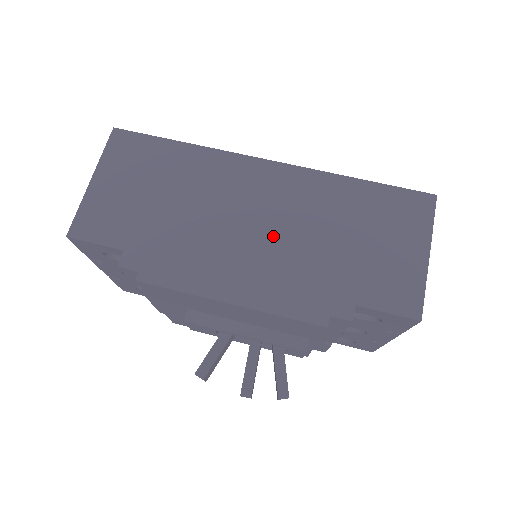
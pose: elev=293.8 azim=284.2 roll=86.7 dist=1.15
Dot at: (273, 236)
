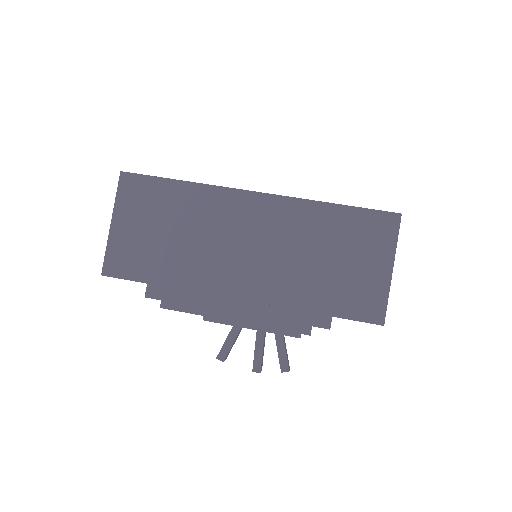
Dot at: (264, 262)
